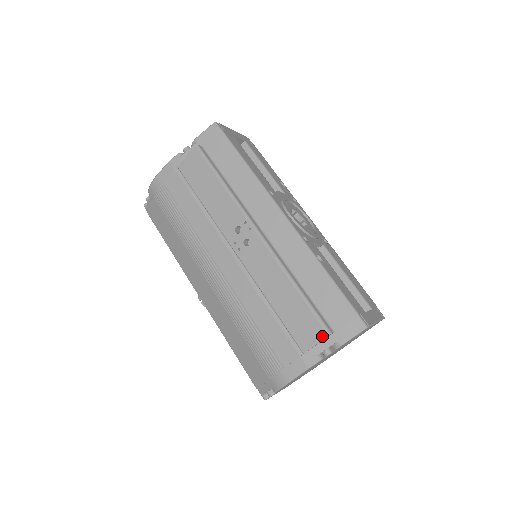
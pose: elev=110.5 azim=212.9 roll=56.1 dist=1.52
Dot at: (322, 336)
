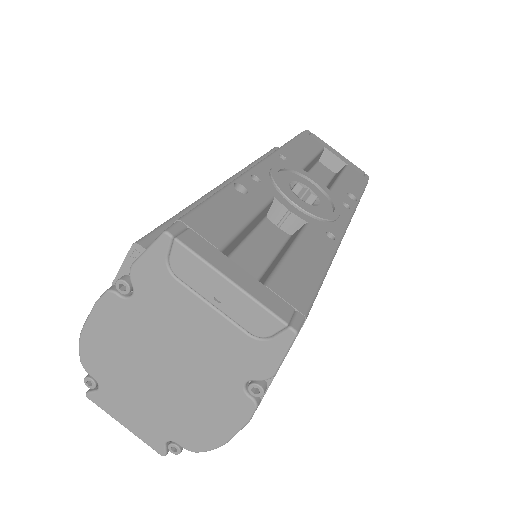
Dot at: (131, 249)
